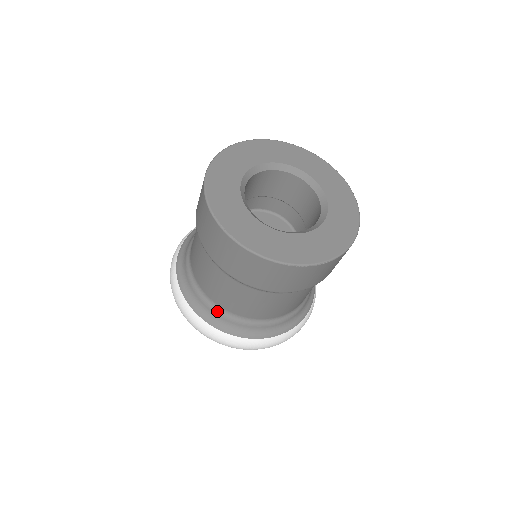
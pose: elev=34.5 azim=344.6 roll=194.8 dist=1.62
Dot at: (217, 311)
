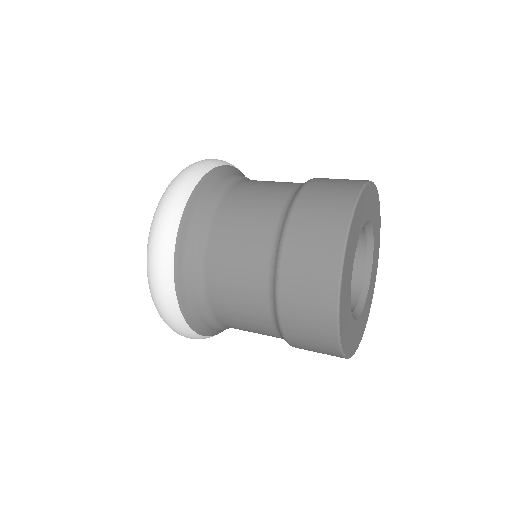
Dot at: (211, 323)
